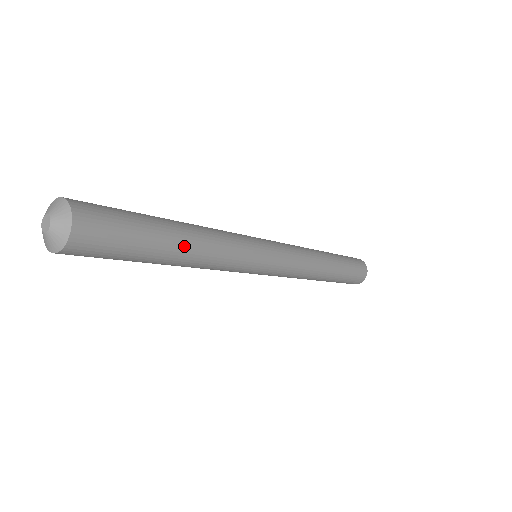
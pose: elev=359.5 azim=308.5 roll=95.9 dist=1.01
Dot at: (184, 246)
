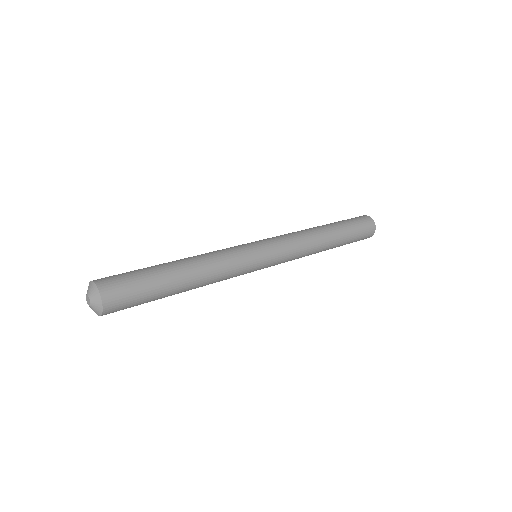
Dot at: (185, 273)
